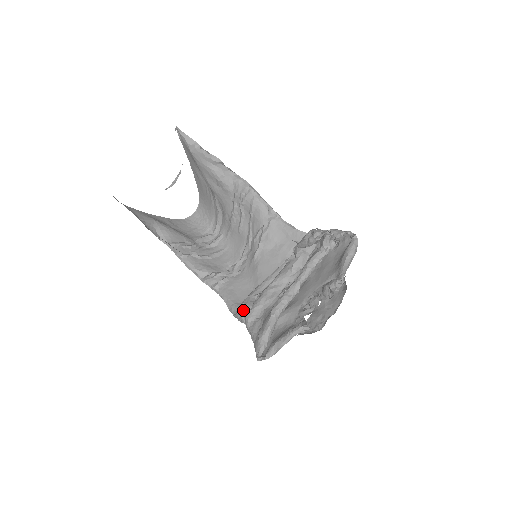
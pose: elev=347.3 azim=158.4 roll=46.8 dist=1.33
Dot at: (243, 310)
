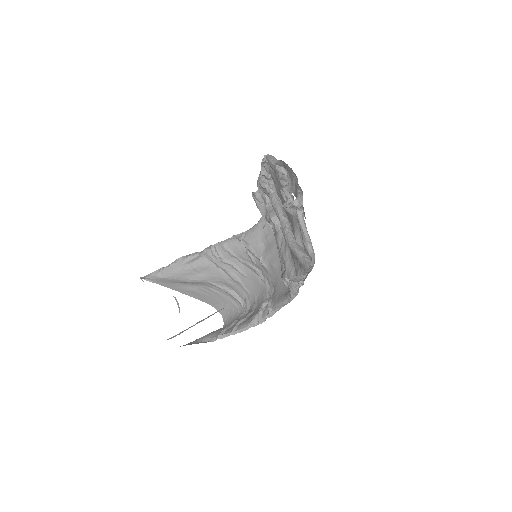
Dot at: (285, 280)
